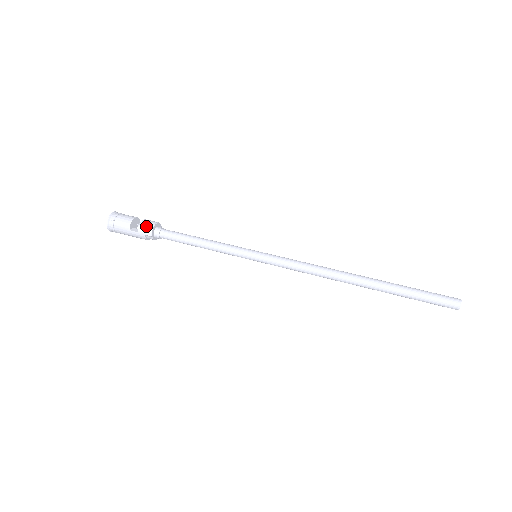
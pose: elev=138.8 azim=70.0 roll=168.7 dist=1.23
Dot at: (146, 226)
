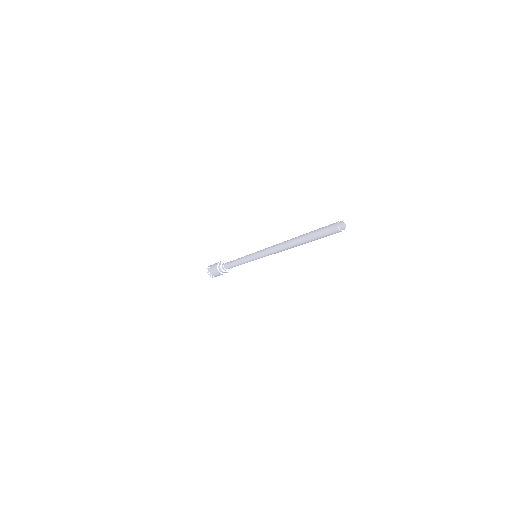
Dot at: occluded
